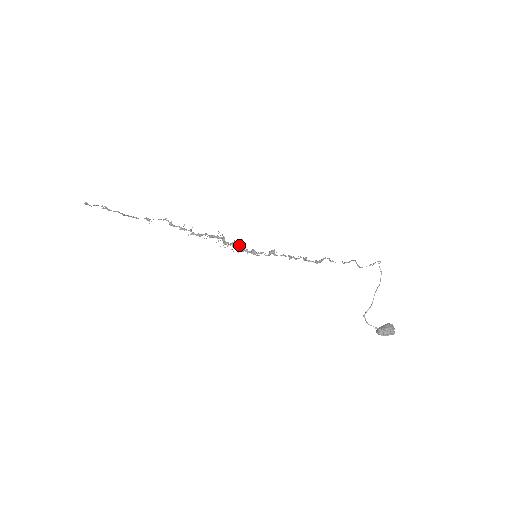
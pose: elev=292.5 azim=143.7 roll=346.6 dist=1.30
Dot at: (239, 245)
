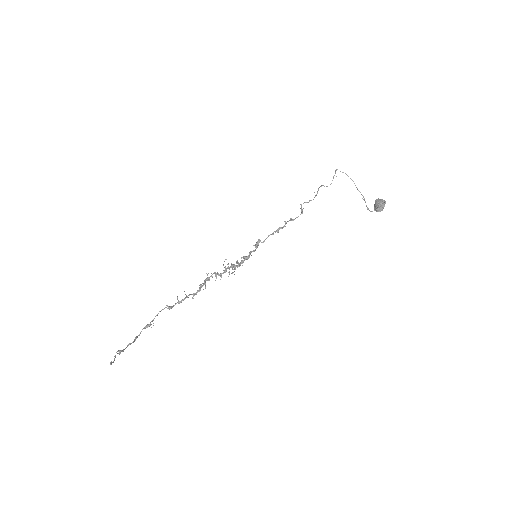
Dot at: (233, 264)
